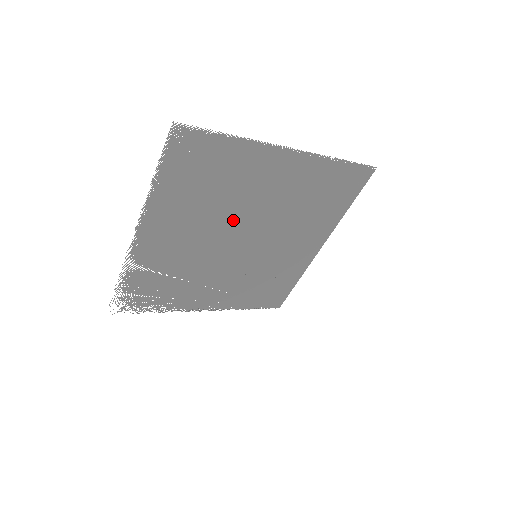
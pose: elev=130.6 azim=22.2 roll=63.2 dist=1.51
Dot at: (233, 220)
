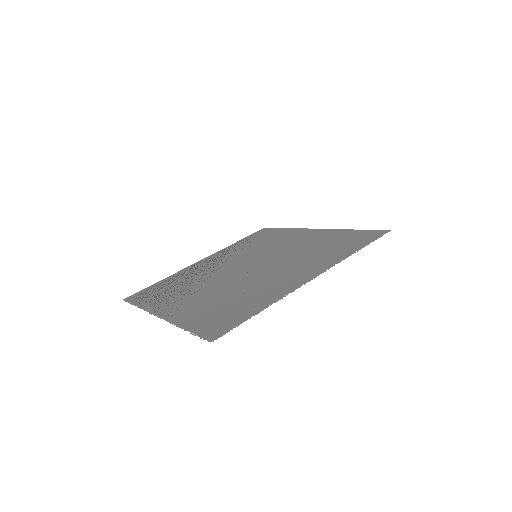
Dot at: (243, 279)
